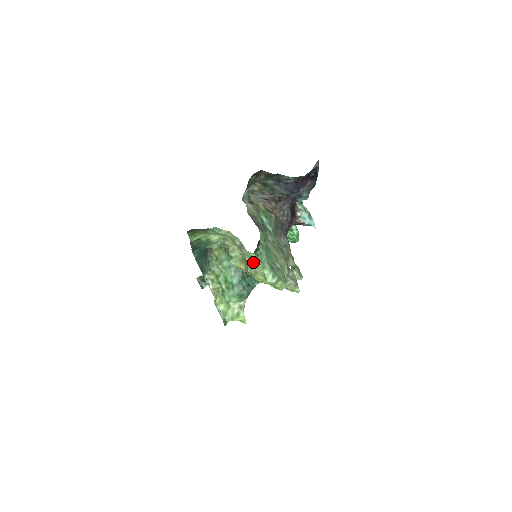
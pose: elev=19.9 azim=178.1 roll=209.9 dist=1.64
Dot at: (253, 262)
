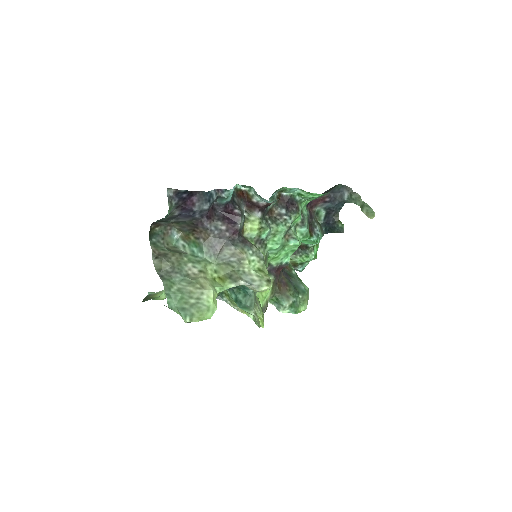
Dot at: occluded
